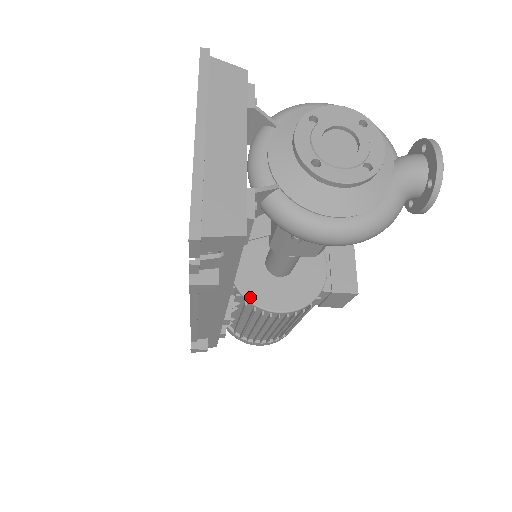
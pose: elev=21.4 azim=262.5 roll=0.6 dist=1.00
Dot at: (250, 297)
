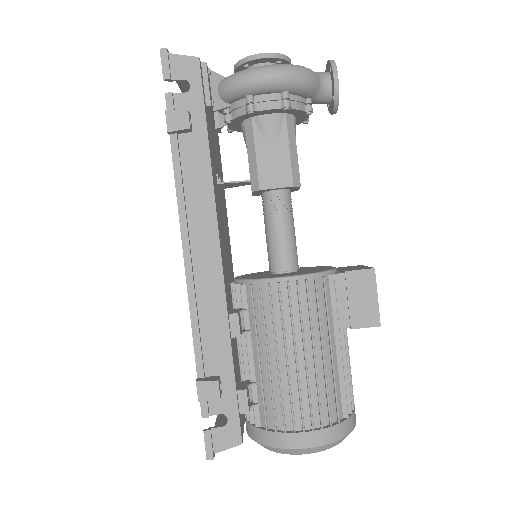
Dot at: (254, 278)
